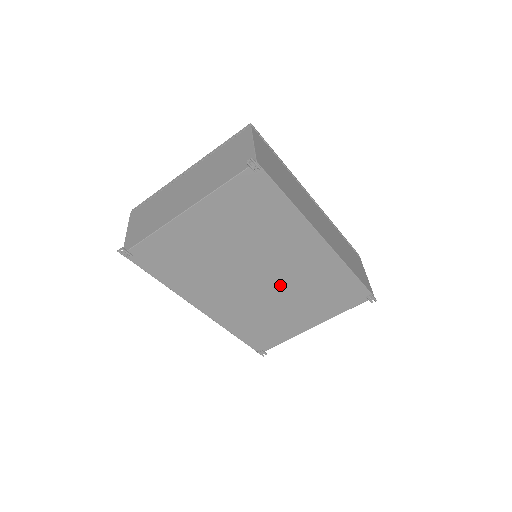
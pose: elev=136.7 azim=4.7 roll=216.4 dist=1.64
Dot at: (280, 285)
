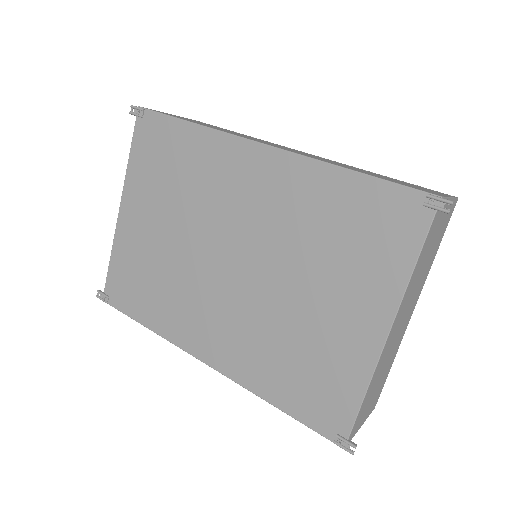
Dot at: (266, 260)
